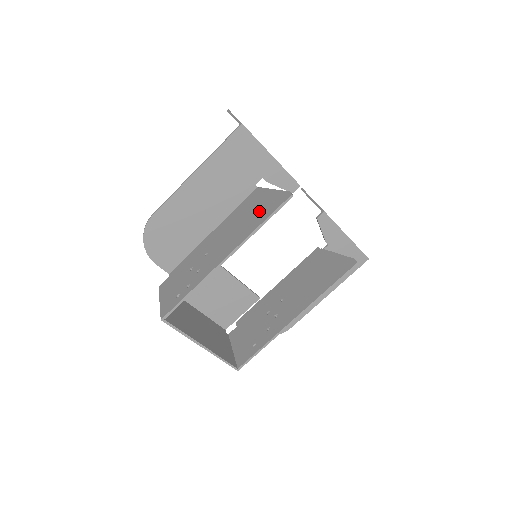
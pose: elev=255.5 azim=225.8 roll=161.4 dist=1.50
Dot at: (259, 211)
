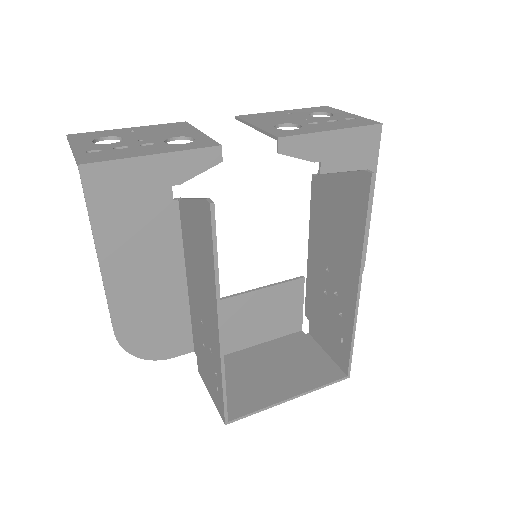
Dot at: (200, 243)
